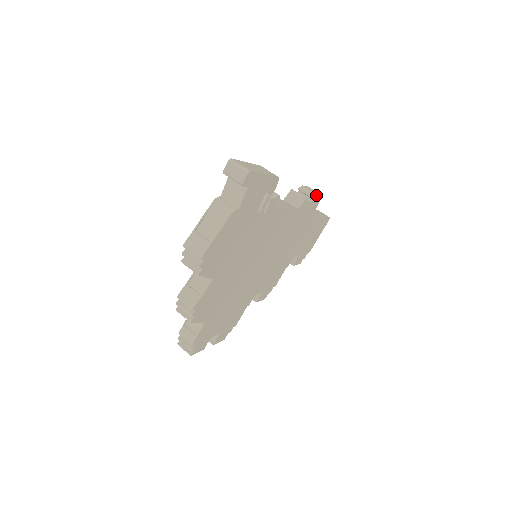
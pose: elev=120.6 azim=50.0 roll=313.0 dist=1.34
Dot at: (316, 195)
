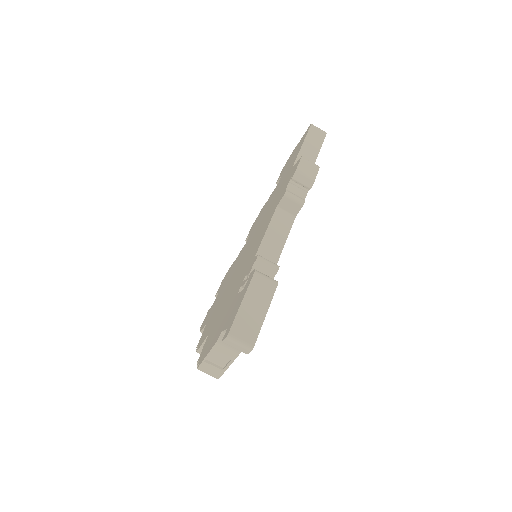
Dot at: (313, 181)
